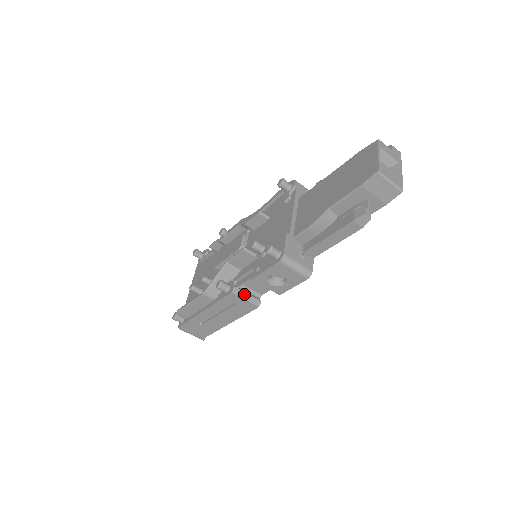
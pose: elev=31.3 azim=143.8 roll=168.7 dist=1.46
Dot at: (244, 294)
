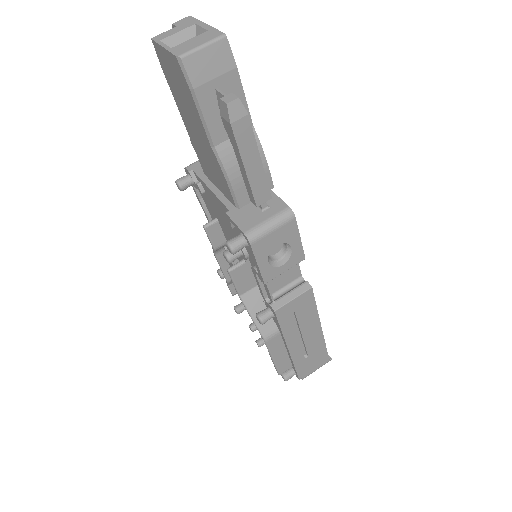
Dot at: (286, 298)
